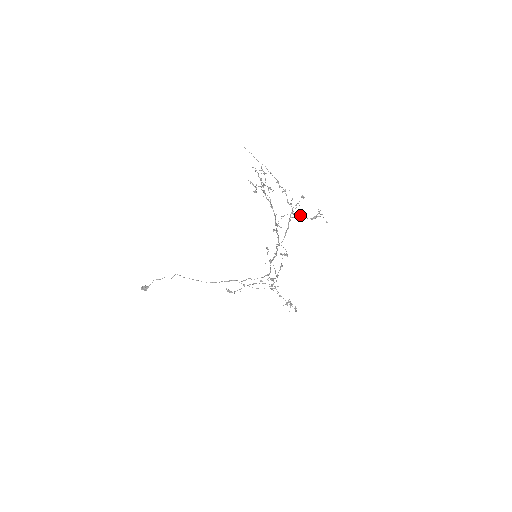
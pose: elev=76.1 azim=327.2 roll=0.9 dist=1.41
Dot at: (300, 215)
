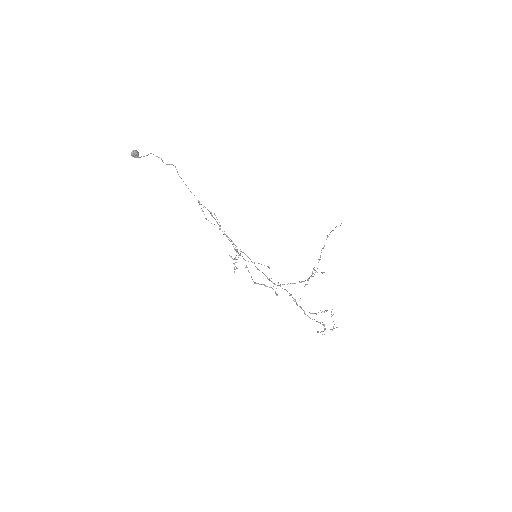
Dot at: occluded
